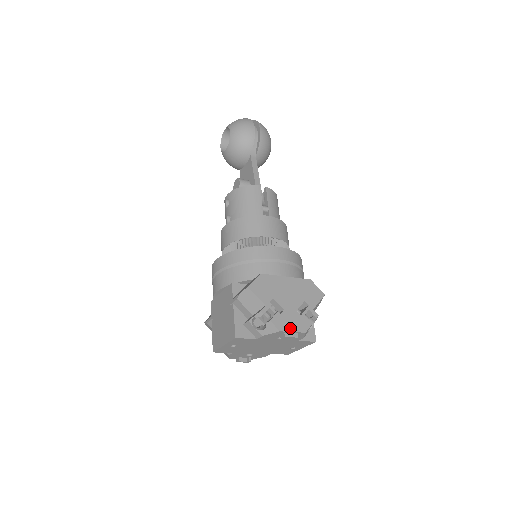
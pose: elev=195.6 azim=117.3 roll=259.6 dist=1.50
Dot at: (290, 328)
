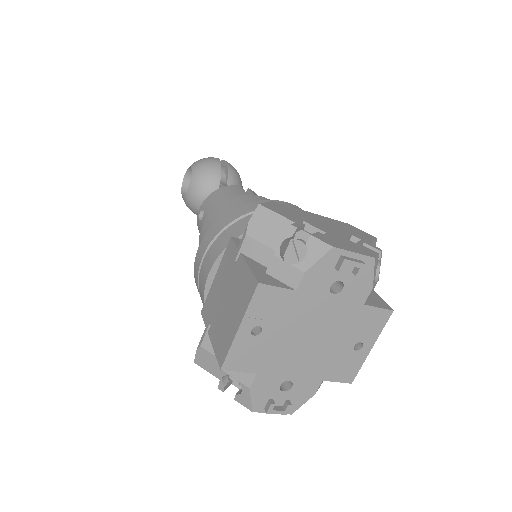
Dot at: (347, 248)
